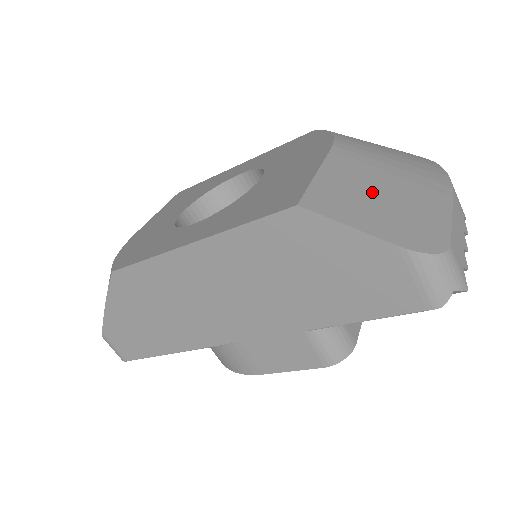
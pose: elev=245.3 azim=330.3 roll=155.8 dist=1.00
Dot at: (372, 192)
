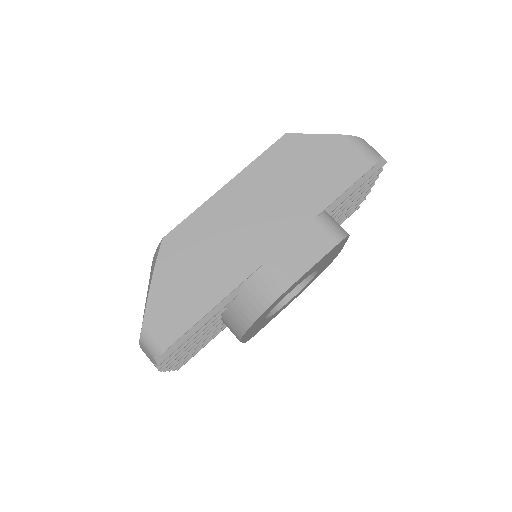
Dot at: occluded
